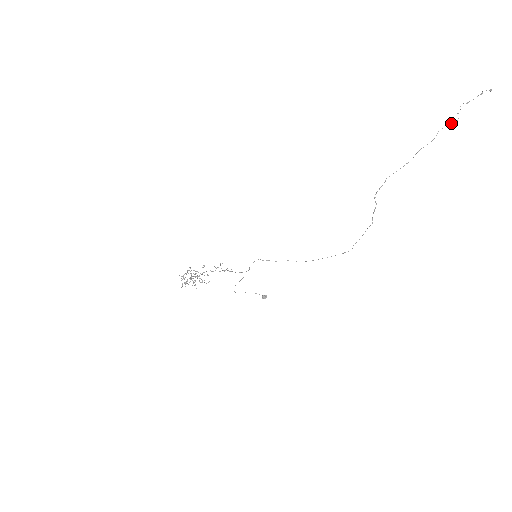
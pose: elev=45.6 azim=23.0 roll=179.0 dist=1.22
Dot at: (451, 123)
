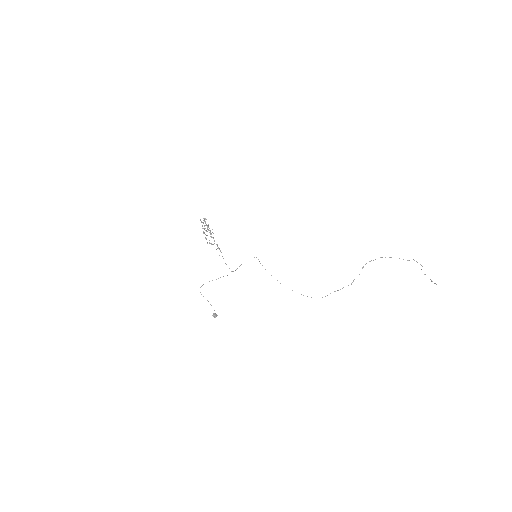
Dot at: (420, 264)
